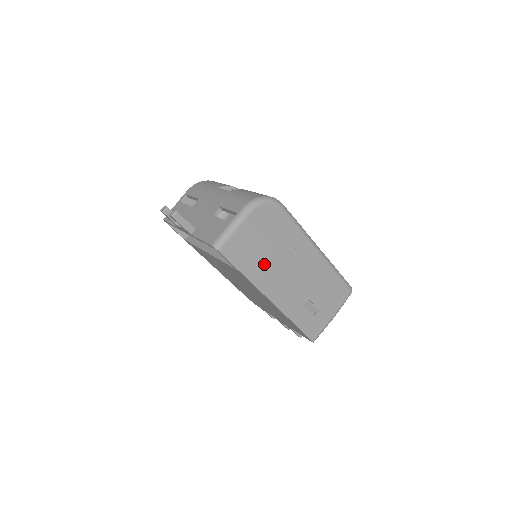
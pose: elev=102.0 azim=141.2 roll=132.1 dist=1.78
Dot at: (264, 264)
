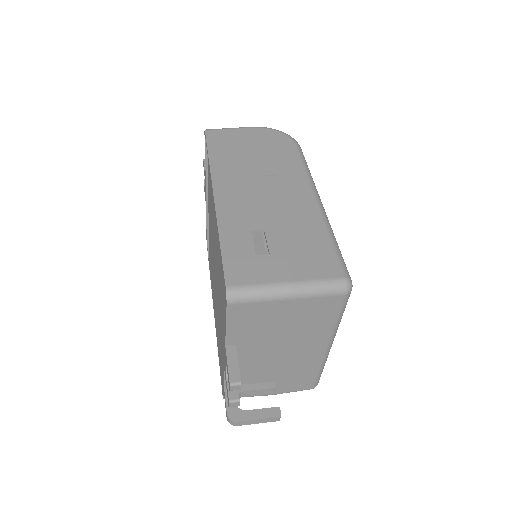
Dot at: (238, 163)
